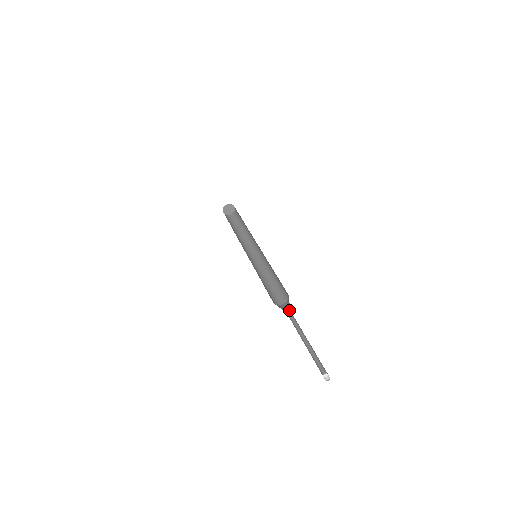
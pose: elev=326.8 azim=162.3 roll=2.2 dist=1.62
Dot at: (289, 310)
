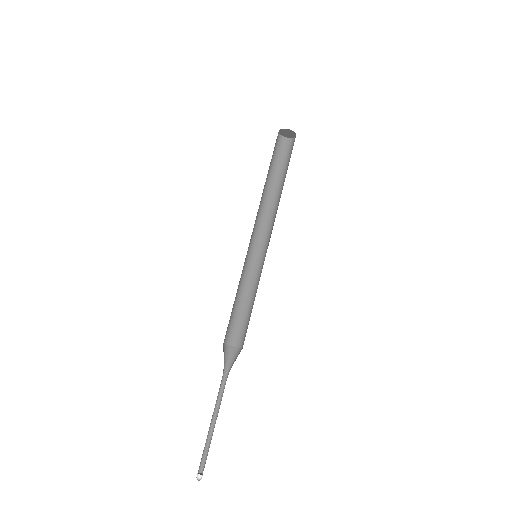
Dot at: (230, 367)
